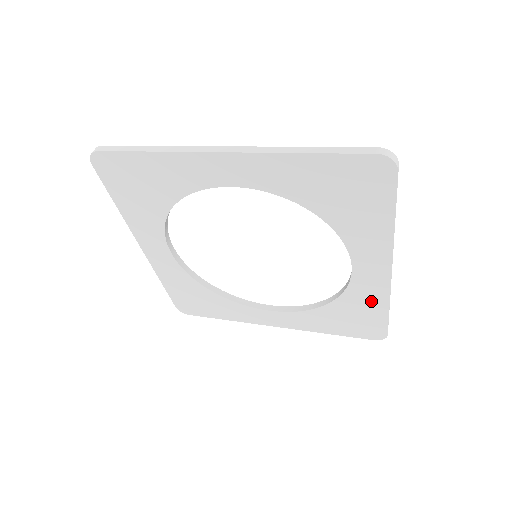
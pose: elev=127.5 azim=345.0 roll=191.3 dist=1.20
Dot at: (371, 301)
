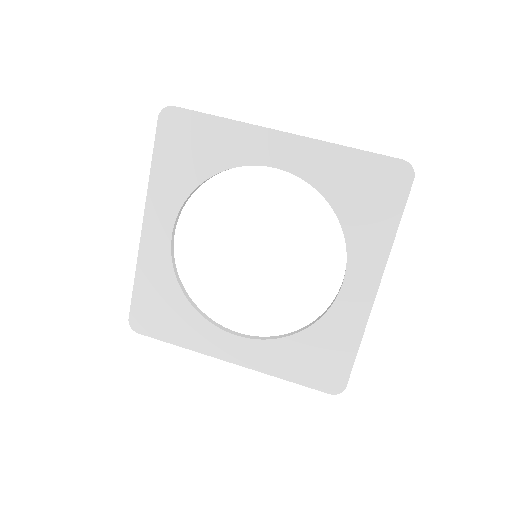
Dot at: (346, 331)
